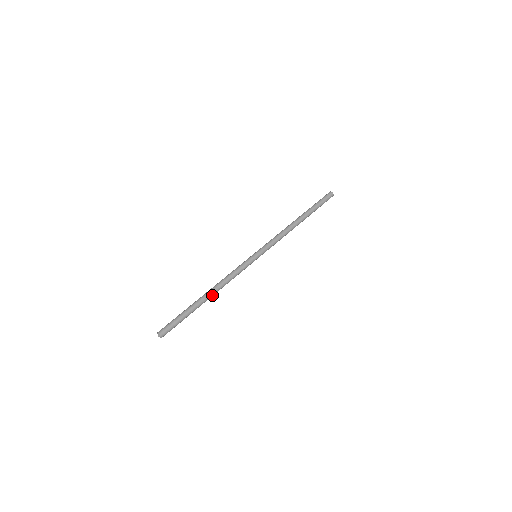
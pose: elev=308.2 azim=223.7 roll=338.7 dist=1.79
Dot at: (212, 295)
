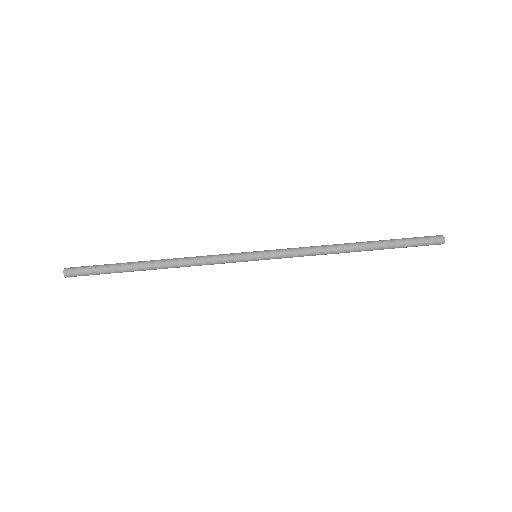
Dot at: (160, 268)
